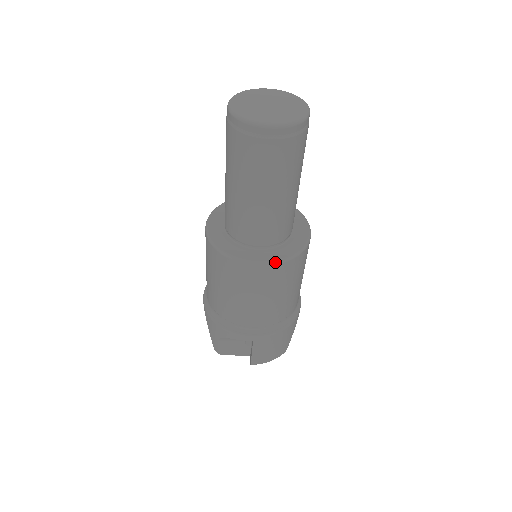
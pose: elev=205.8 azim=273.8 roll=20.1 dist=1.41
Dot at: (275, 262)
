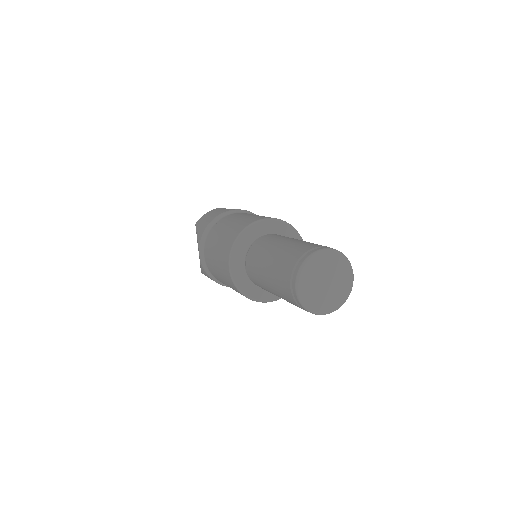
Dot at: occluded
